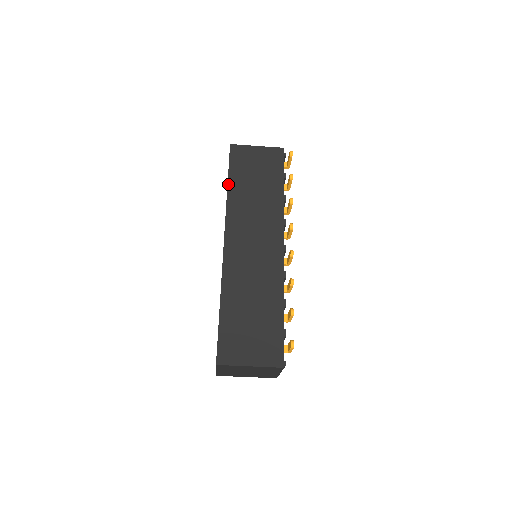
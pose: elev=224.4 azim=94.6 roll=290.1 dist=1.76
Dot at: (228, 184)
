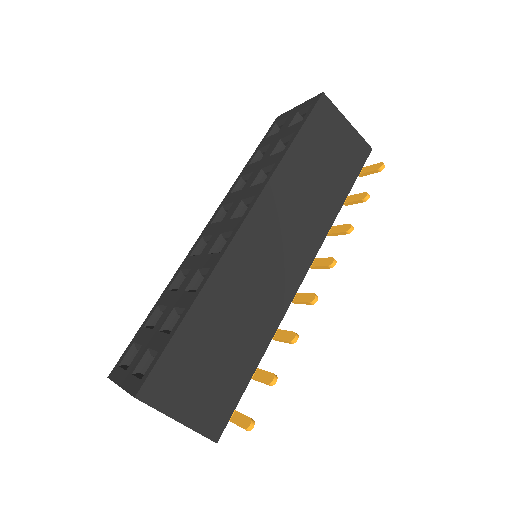
Dot at: (291, 145)
